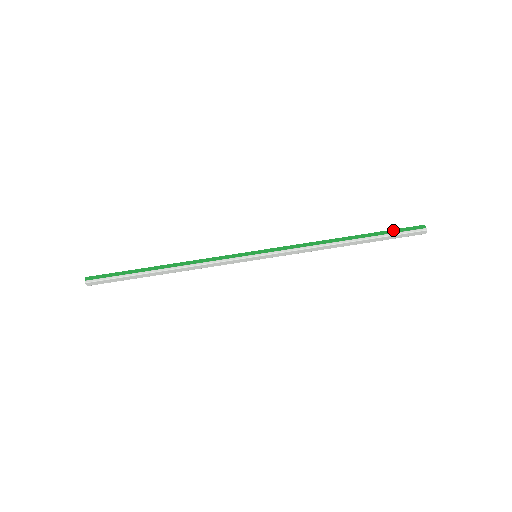
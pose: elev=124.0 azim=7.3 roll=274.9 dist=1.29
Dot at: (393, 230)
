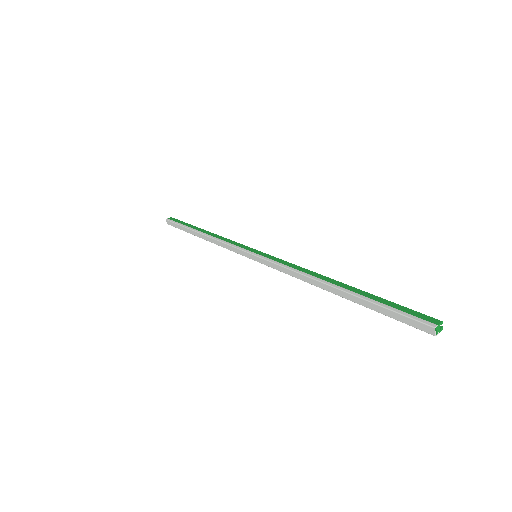
Dot at: (393, 303)
